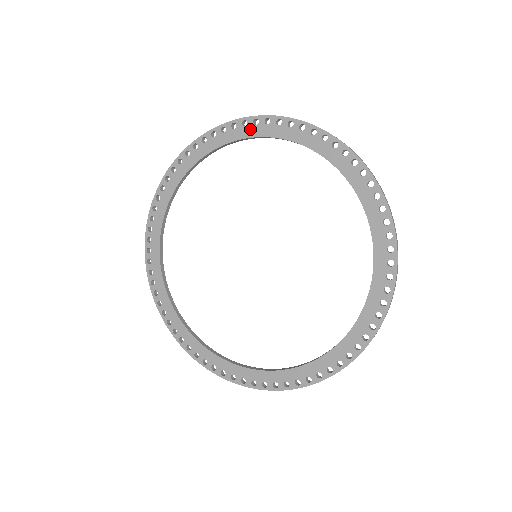
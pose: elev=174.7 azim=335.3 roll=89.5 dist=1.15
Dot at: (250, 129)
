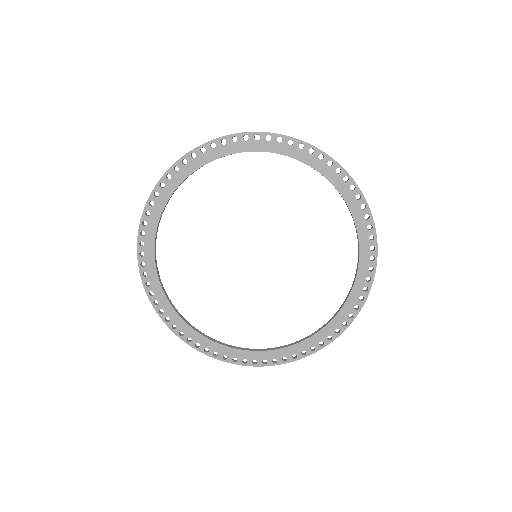
Dot at: (220, 149)
